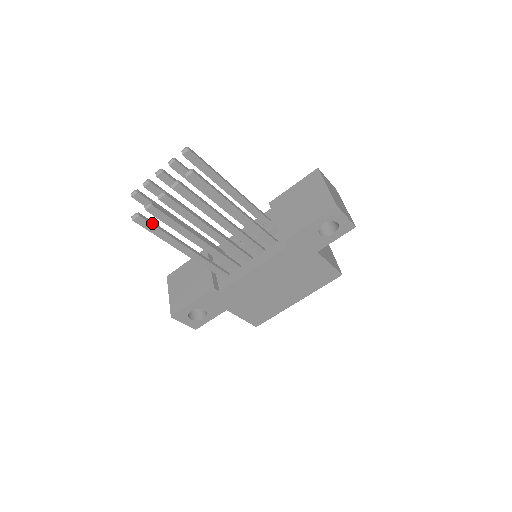
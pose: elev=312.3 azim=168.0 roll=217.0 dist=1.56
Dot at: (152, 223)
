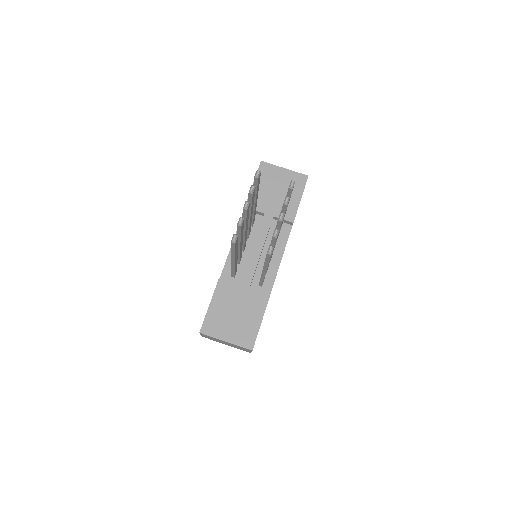
Dot at: occluded
